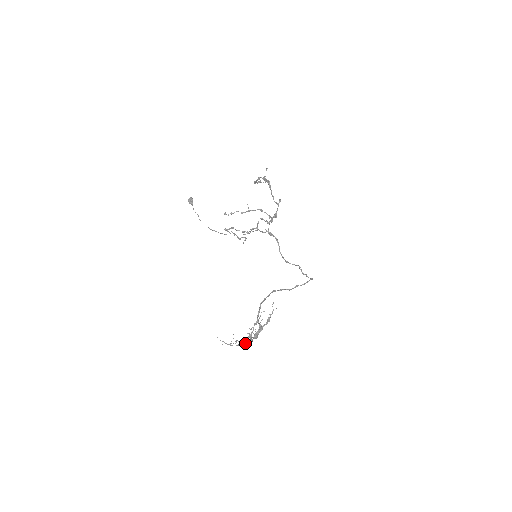
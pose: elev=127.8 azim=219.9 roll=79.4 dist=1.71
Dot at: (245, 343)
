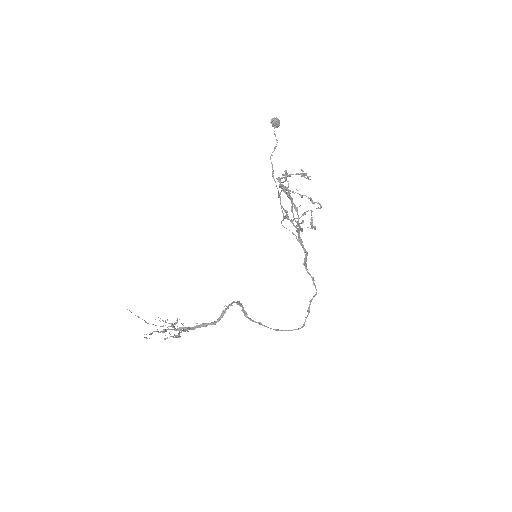
Dot at: (174, 327)
